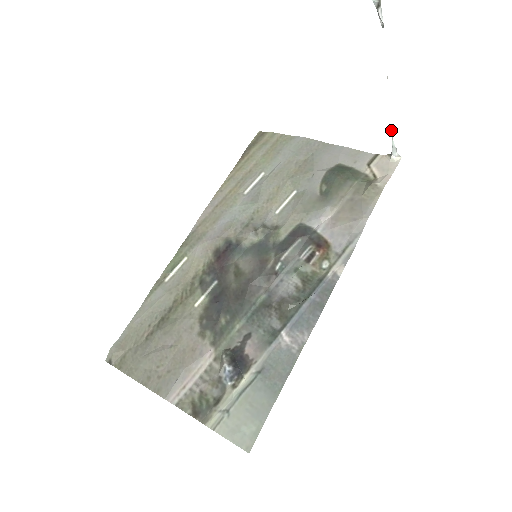
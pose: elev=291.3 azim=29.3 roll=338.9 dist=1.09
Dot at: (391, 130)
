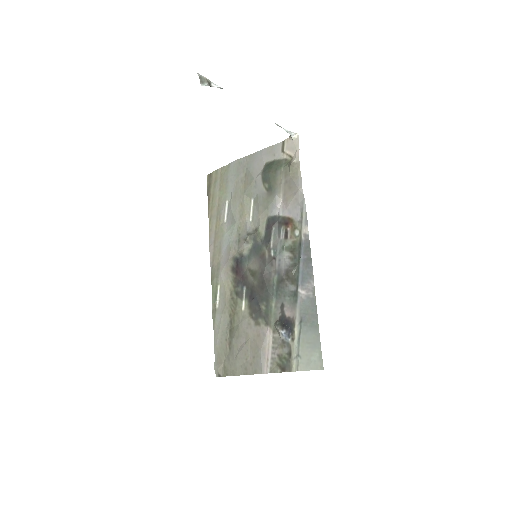
Dot at: (277, 125)
